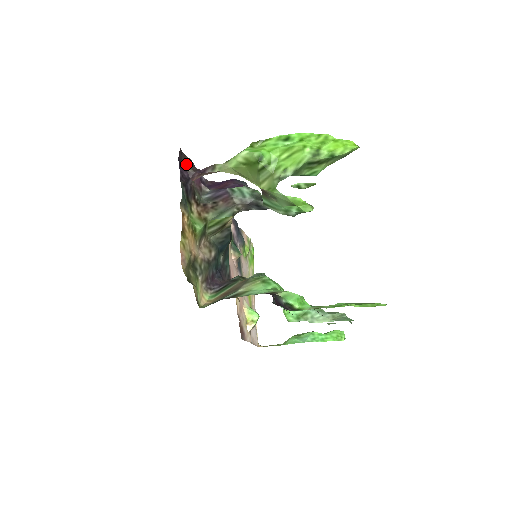
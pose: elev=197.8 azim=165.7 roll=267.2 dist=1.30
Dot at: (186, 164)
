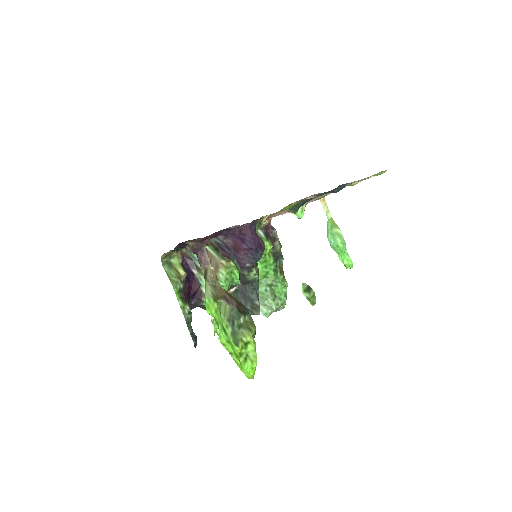
Dot at: (191, 241)
